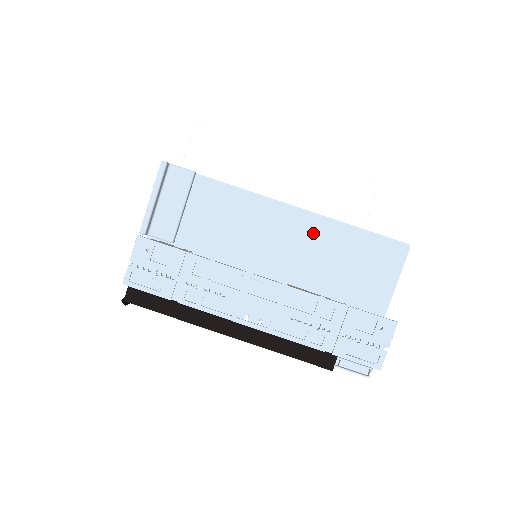
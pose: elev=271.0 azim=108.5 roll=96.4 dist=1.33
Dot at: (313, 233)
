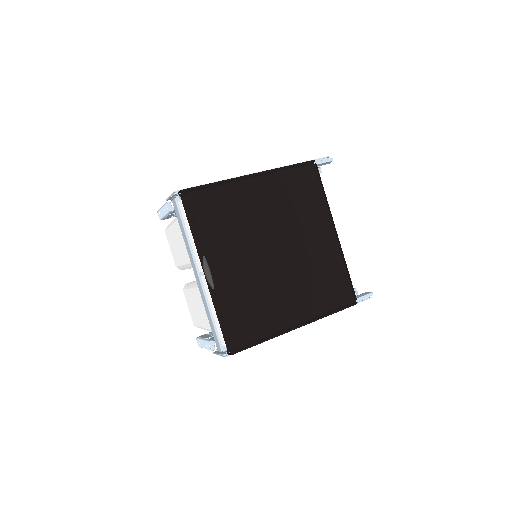
Dot at: occluded
